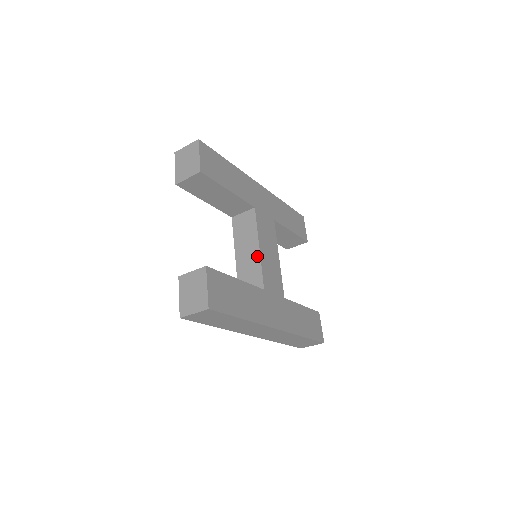
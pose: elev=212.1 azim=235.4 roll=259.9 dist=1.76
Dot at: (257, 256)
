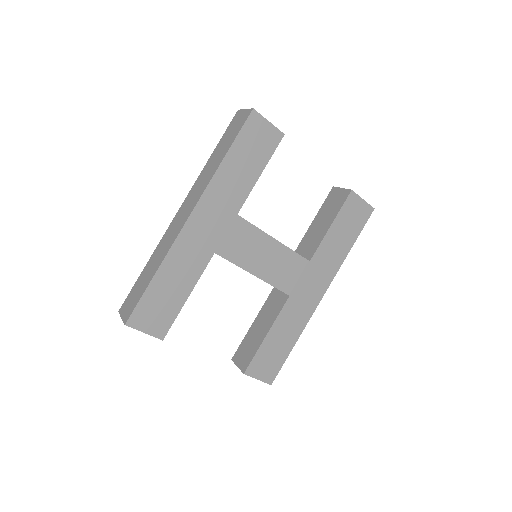
Dot at: occluded
